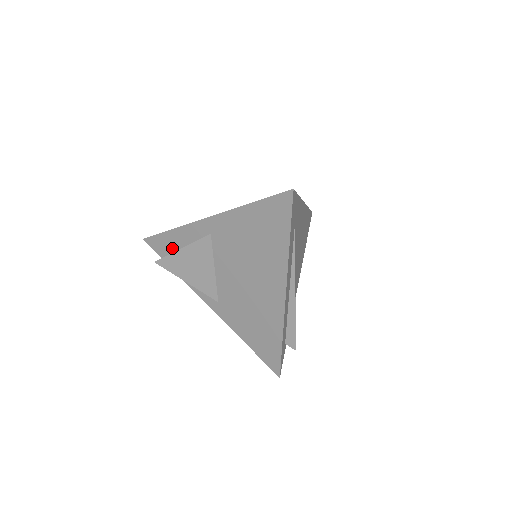
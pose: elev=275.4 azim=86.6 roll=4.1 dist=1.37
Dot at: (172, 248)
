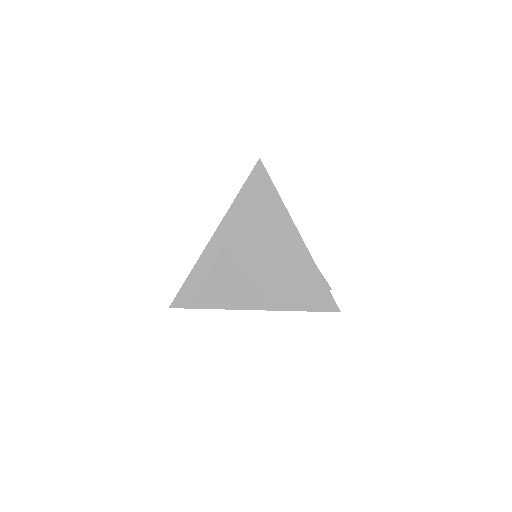
Dot at: (199, 288)
